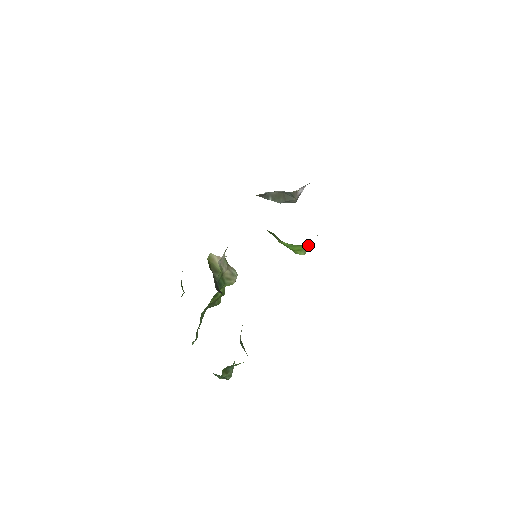
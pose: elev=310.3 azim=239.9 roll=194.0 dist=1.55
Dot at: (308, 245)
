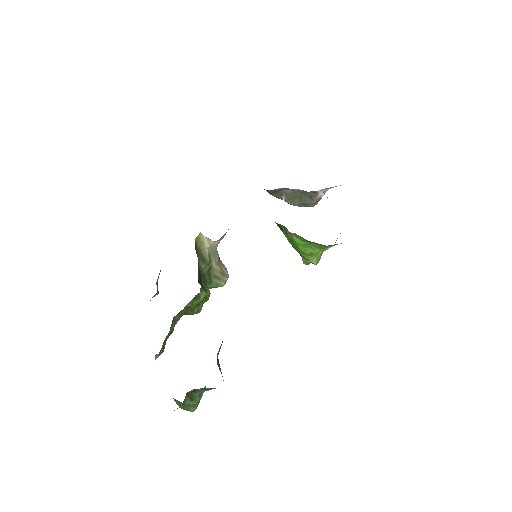
Dot at: (324, 249)
